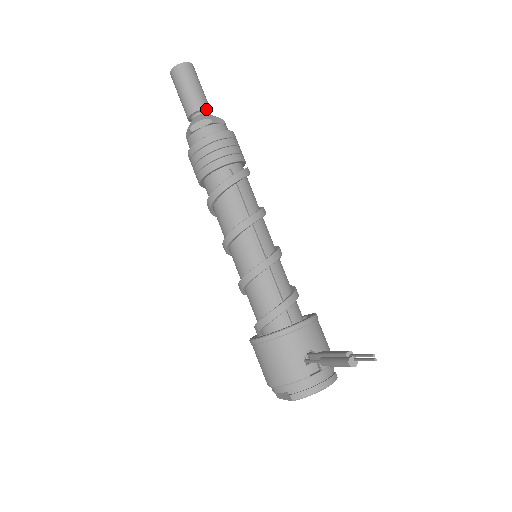
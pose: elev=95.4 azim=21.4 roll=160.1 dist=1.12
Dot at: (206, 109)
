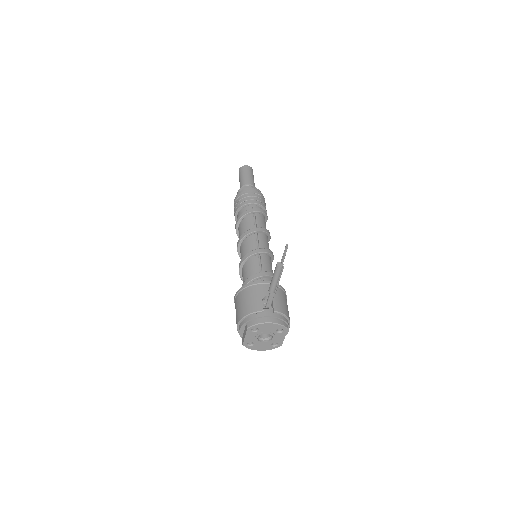
Dot at: (252, 185)
